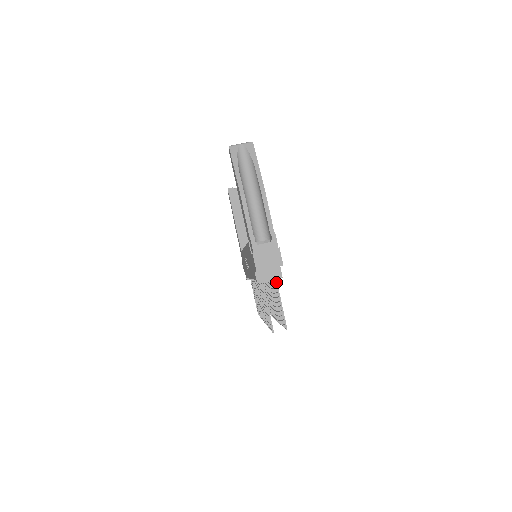
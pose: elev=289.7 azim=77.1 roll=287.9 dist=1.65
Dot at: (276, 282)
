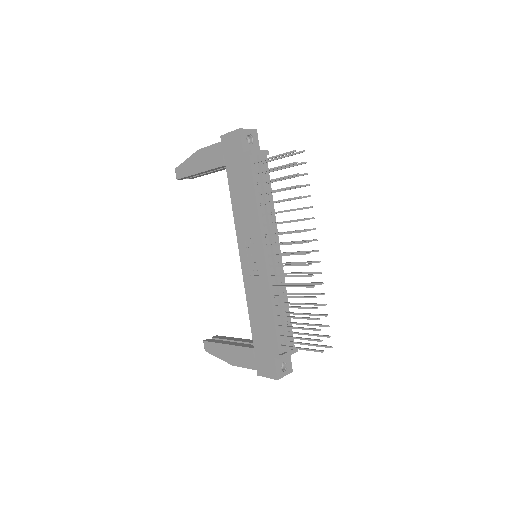
Dot at: (268, 160)
